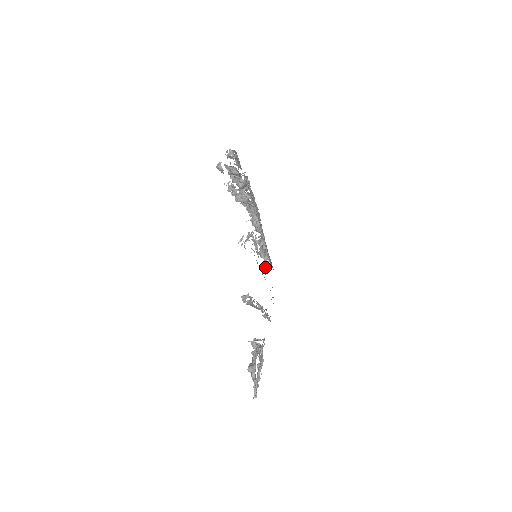
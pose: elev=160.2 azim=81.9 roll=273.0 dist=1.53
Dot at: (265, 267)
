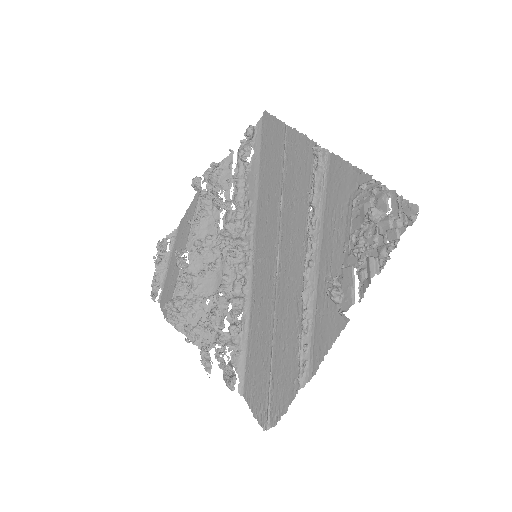
Dot at: (234, 379)
